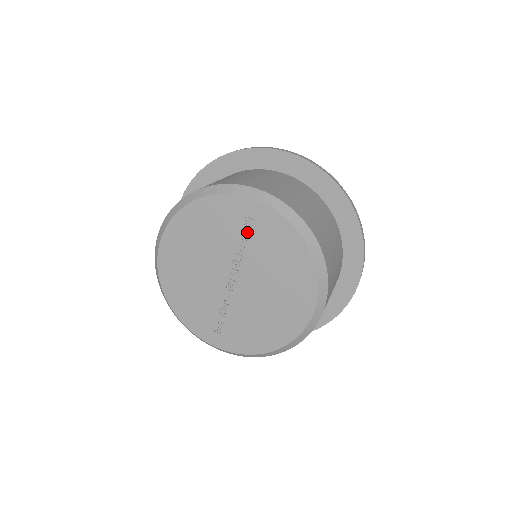
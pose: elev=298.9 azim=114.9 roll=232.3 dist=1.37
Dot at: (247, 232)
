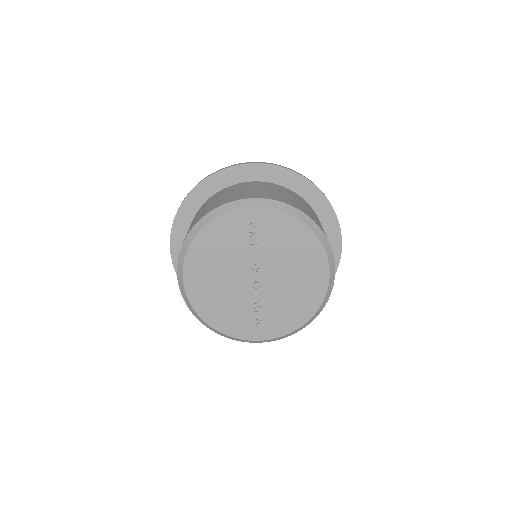
Dot at: (254, 235)
